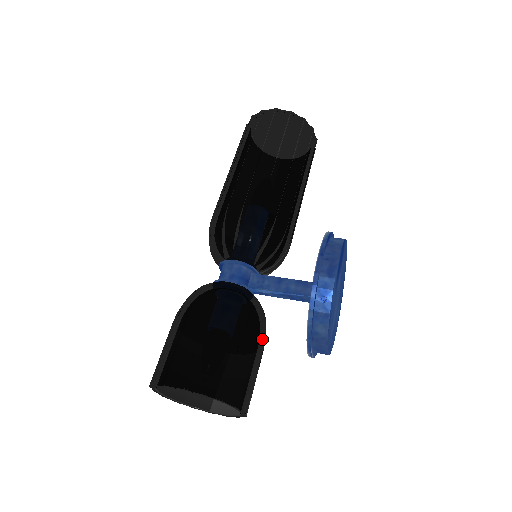
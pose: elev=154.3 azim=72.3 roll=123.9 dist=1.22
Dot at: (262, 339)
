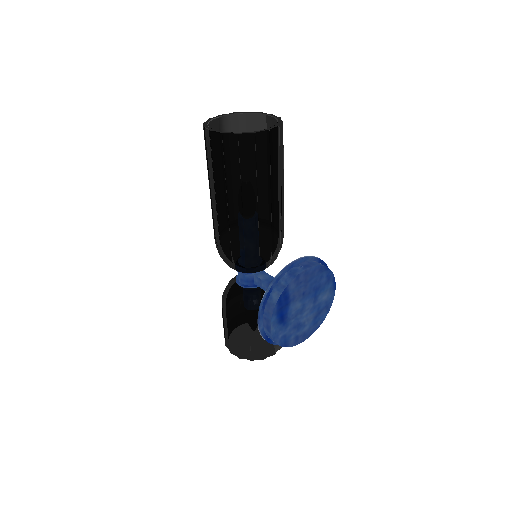
Dot at: occluded
